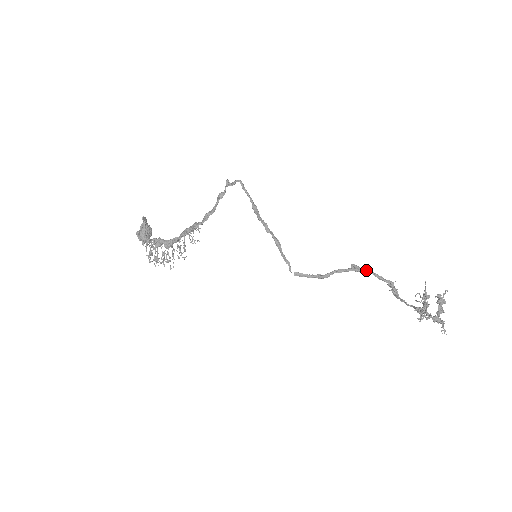
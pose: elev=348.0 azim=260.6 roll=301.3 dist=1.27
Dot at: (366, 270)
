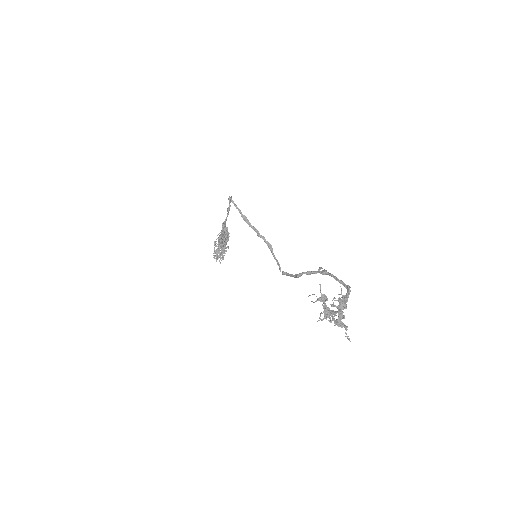
Dot at: (328, 273)
